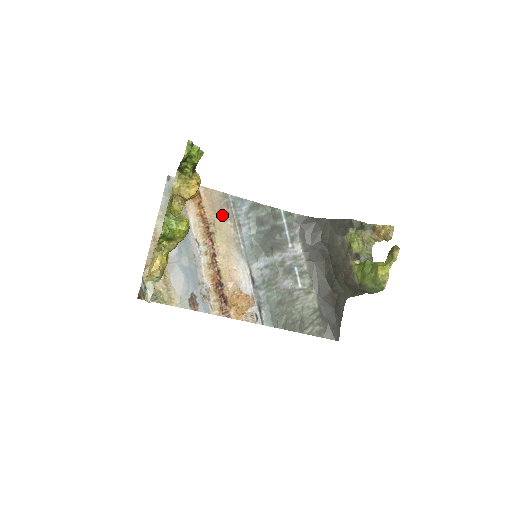
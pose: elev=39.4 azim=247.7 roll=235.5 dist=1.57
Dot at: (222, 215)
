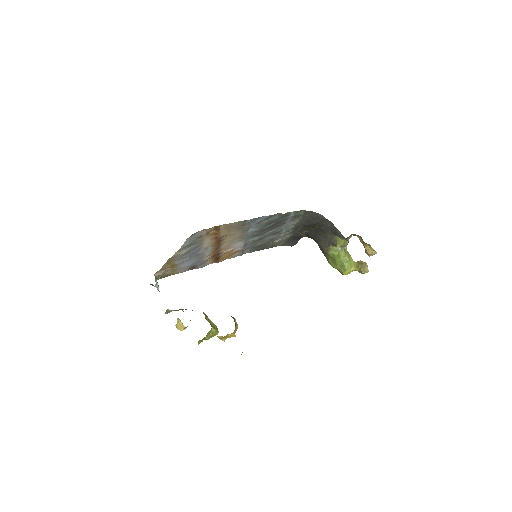
Dot at: (235, 230)
